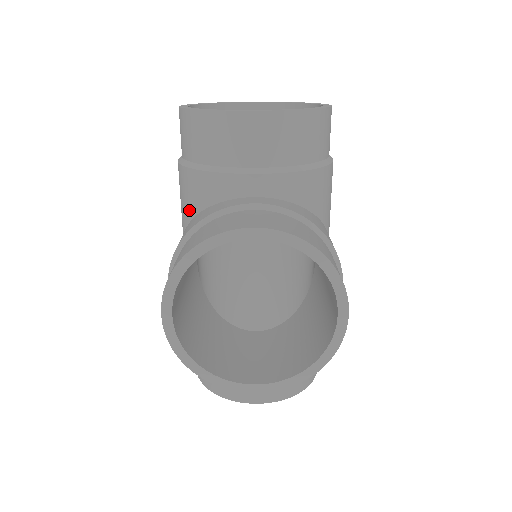
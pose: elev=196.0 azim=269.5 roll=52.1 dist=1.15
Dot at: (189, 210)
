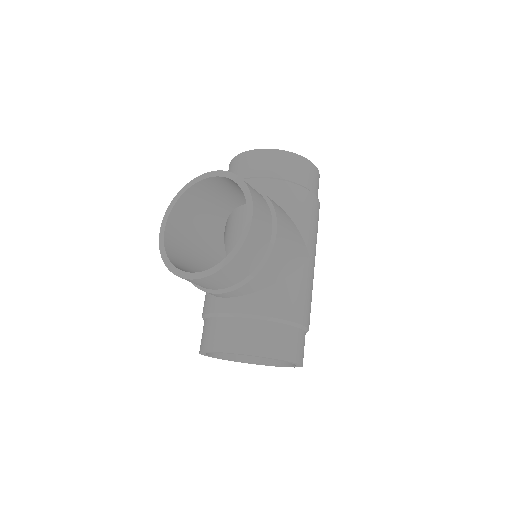
Dot at: occluded
